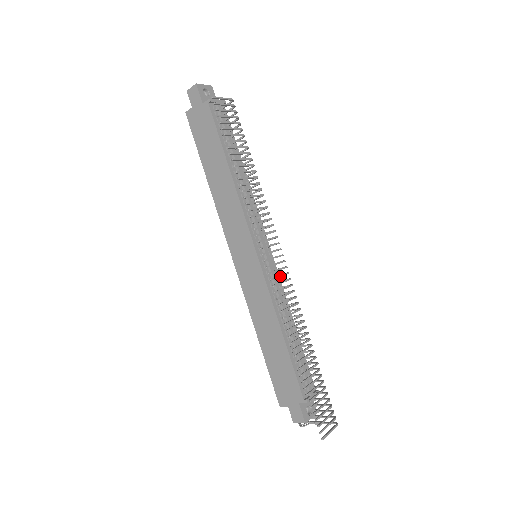
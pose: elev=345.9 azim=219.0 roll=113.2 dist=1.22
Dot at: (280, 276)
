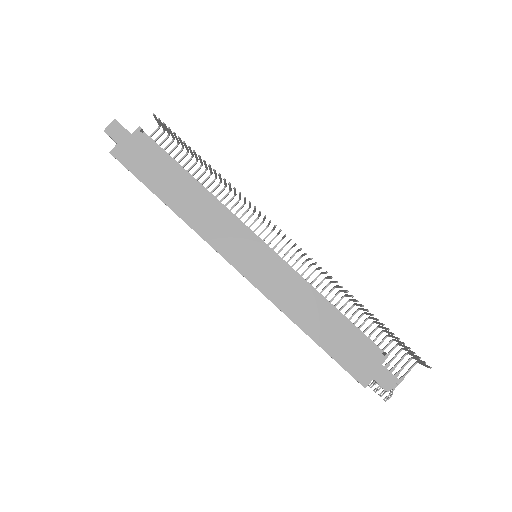
Dot at: (299, 250)
